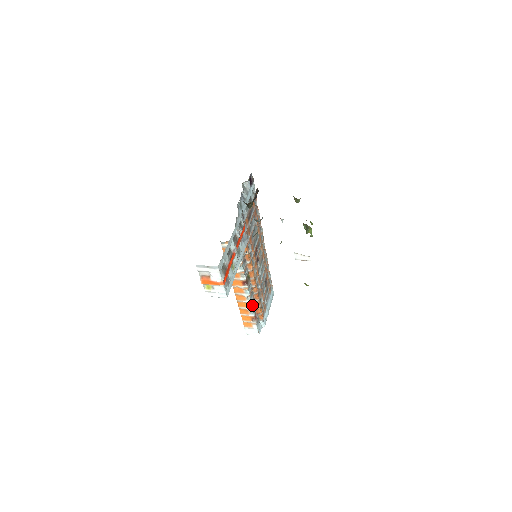
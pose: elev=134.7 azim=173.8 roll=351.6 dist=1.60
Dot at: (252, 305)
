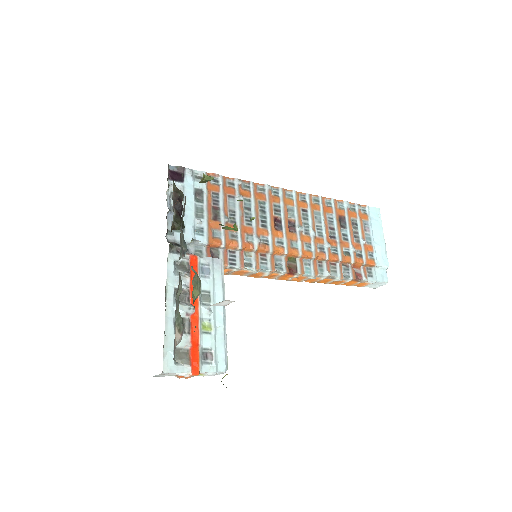
Dot at: (335, 275)
